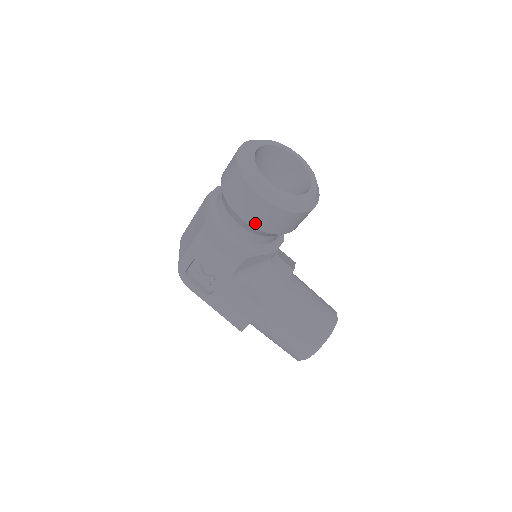
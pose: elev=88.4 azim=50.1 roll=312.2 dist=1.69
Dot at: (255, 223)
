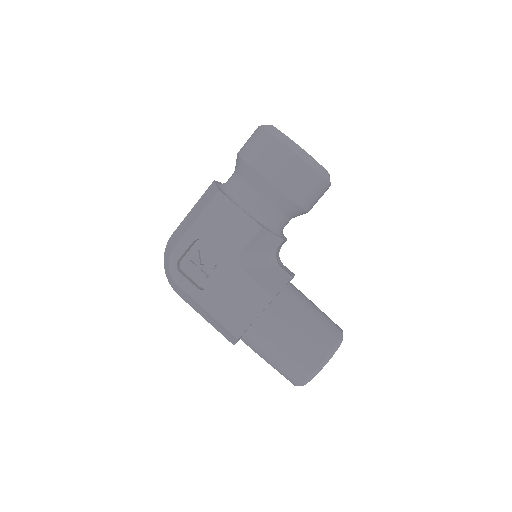
Dot at: (279, 182)
